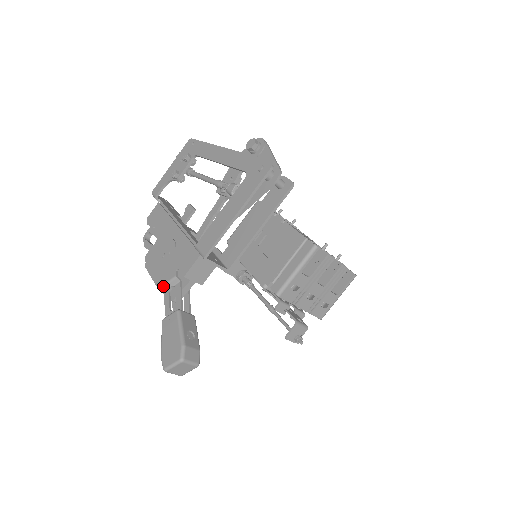
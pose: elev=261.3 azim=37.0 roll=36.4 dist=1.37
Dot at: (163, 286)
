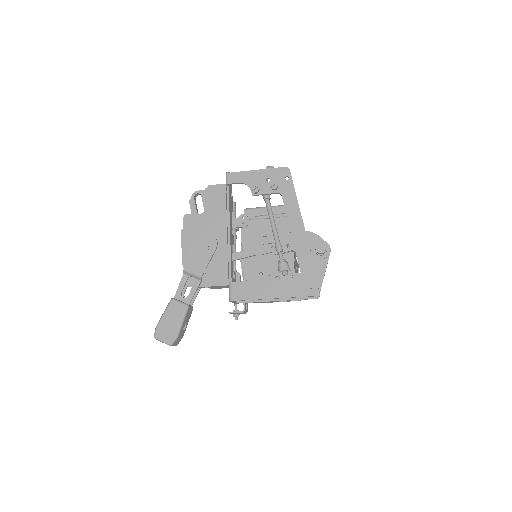
Dot at: (187, 272)
